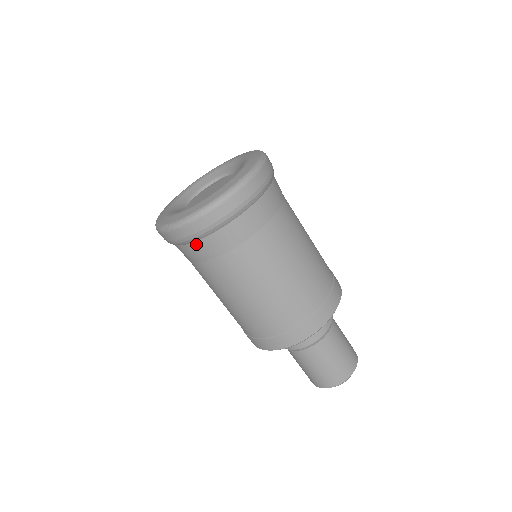
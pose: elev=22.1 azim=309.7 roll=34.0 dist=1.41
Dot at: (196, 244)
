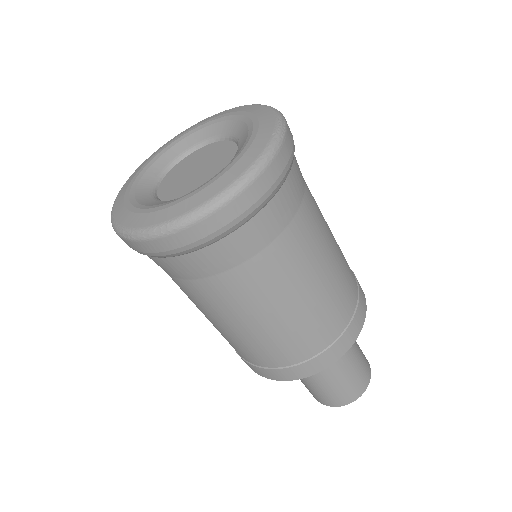
Dot at: (217, 246)
